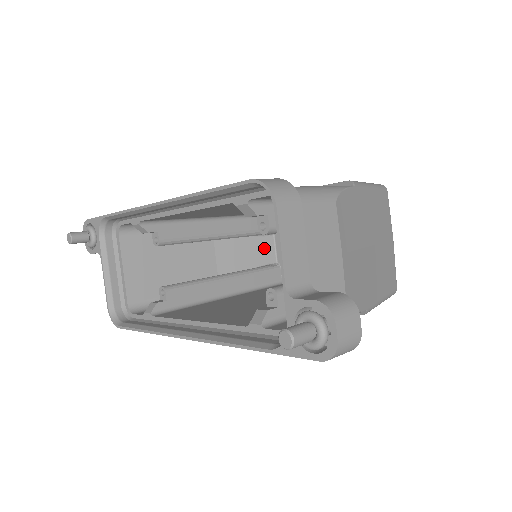
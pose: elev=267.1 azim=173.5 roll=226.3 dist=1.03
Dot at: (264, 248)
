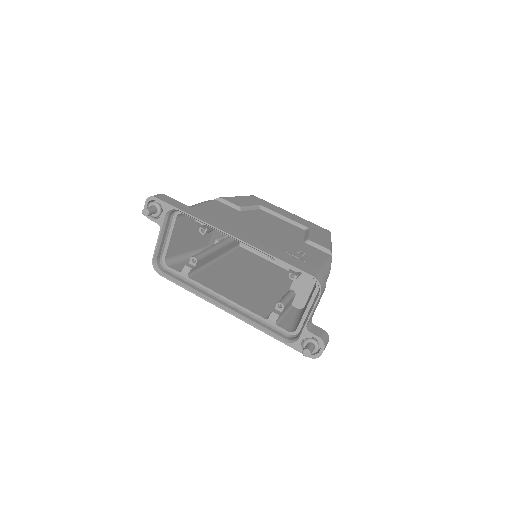
Dot at: occluded
